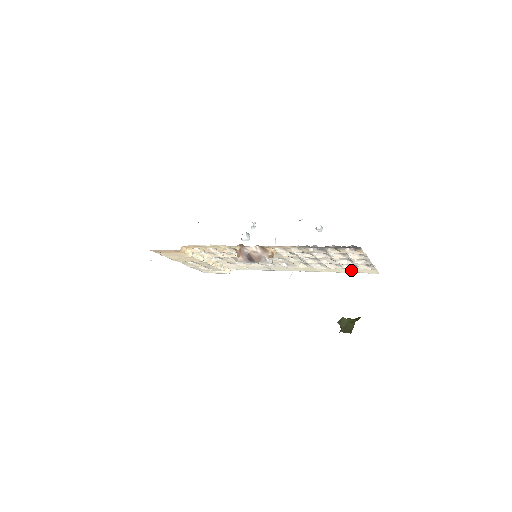
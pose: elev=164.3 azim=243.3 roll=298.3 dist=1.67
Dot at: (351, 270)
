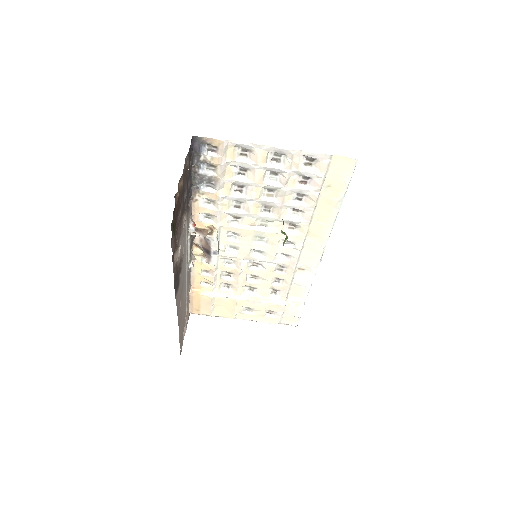
Dot at: (332, 187)
